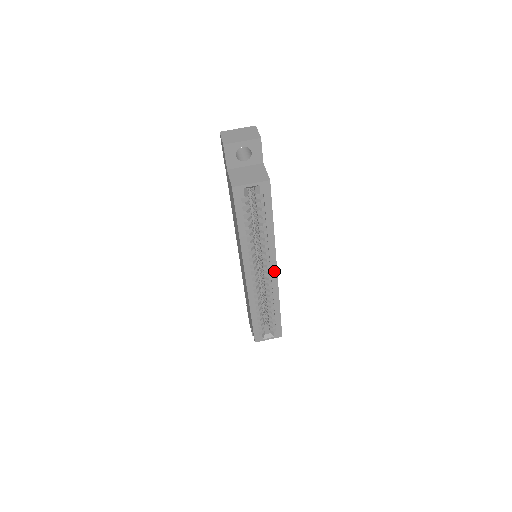
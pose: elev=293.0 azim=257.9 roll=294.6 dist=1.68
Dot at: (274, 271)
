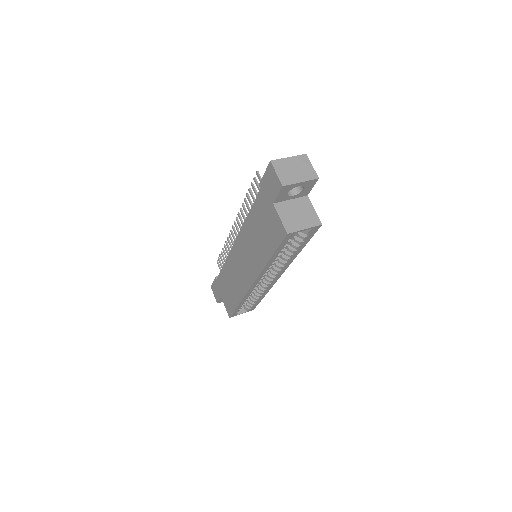
Dot at: (278, 276)
